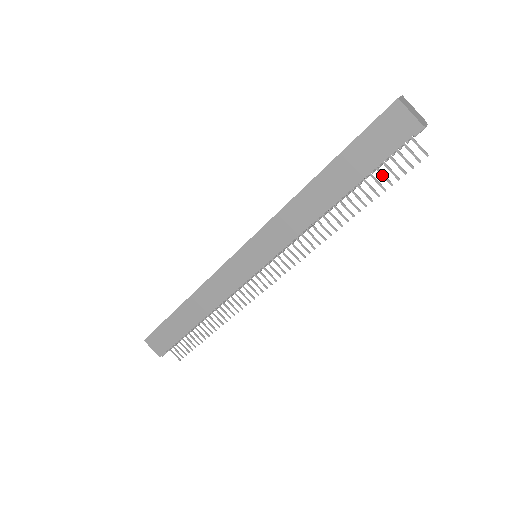
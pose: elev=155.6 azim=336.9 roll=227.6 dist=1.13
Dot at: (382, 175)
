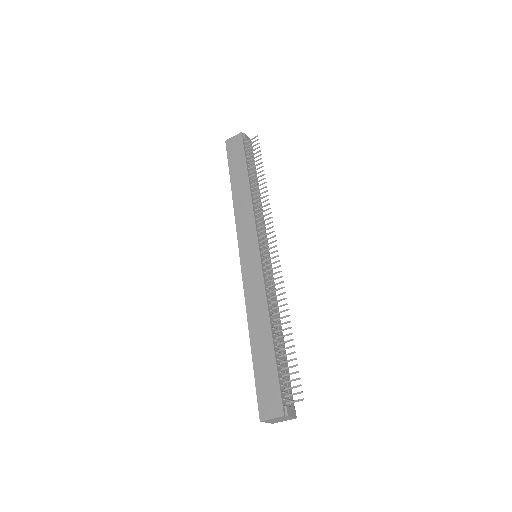
Dot at: (254, 158)
